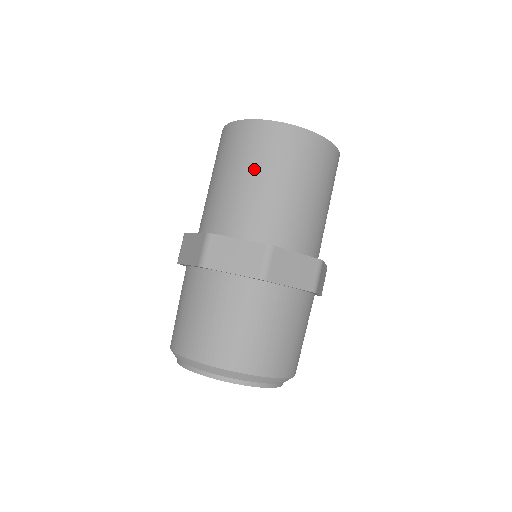
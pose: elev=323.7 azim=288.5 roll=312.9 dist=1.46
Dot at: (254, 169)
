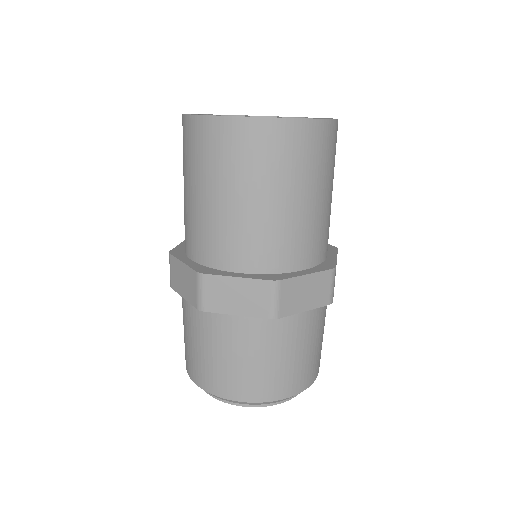
Dot at: (237, 186)
